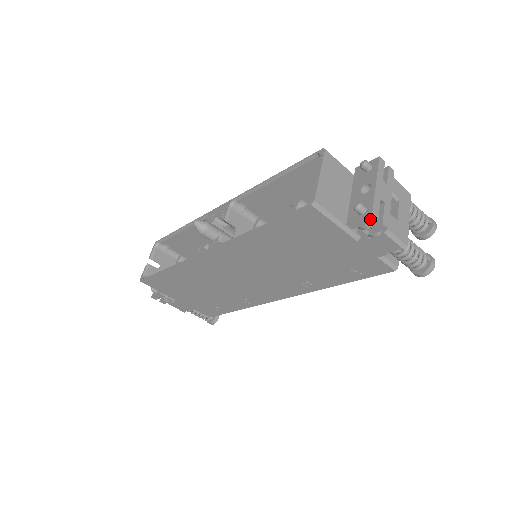
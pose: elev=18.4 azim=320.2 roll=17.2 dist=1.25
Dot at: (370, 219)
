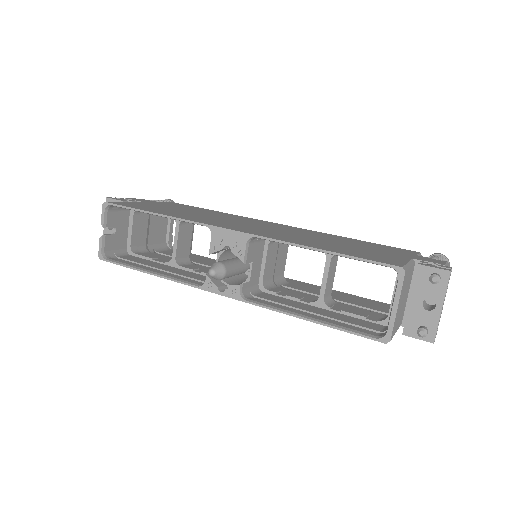
Dot at: (428, 340)
